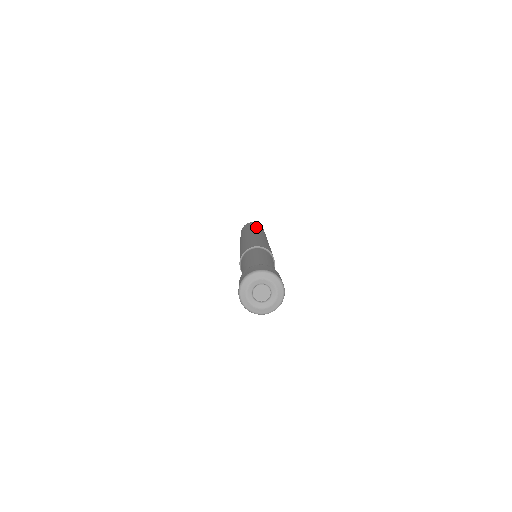
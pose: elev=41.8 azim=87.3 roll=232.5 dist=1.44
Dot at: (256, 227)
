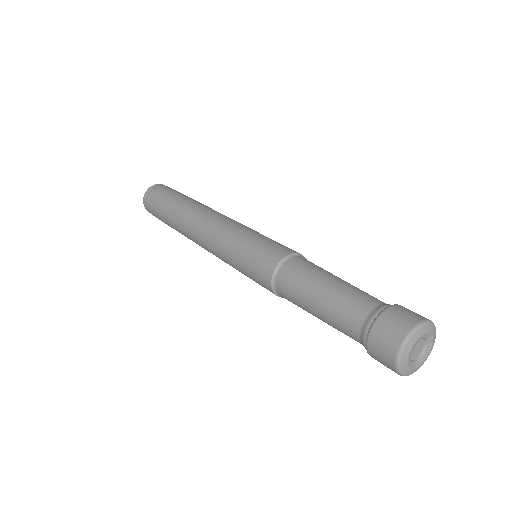
Dot at: occluded
